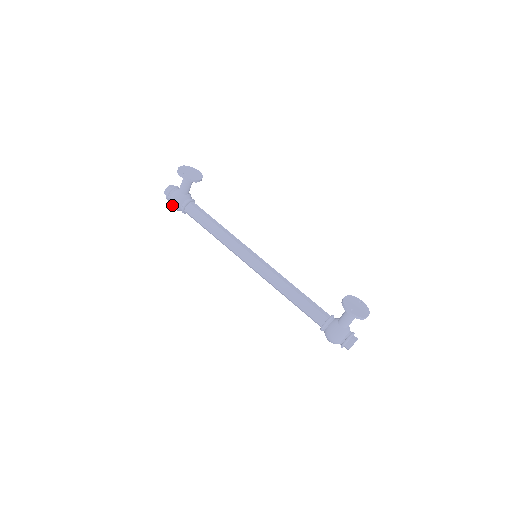
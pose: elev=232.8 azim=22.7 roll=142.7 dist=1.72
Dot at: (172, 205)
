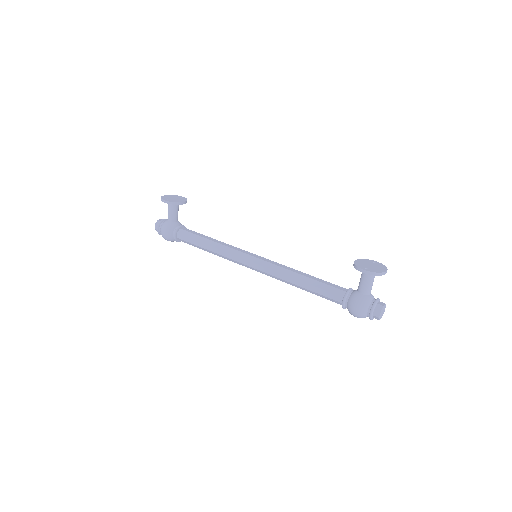
Dot at: (164, 236)
